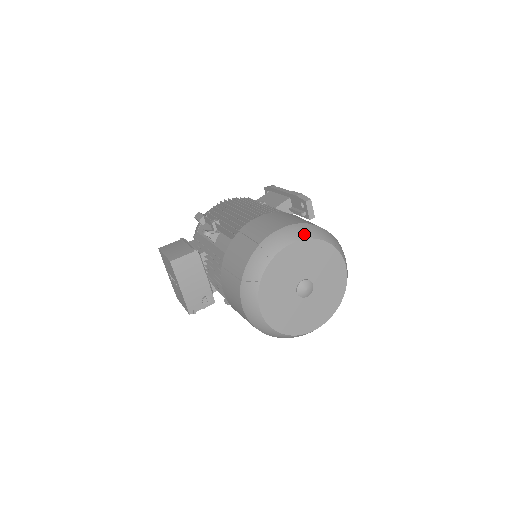
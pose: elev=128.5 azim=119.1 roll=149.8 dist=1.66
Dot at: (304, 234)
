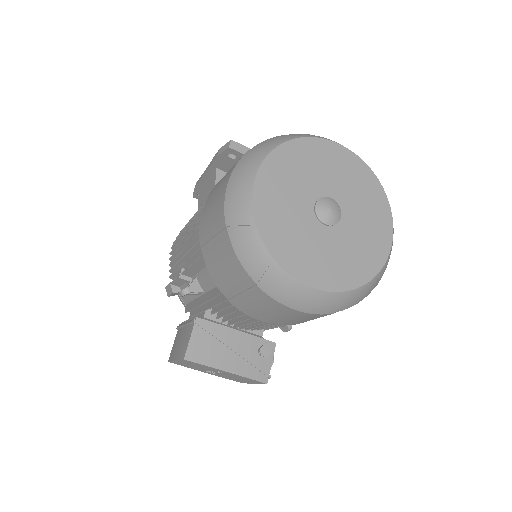
Dot at: (255, 161)
